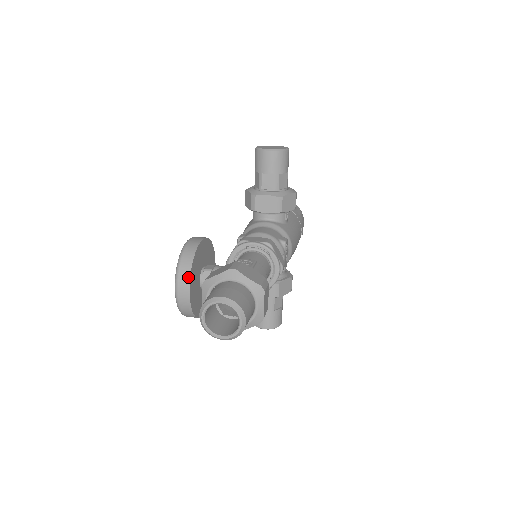
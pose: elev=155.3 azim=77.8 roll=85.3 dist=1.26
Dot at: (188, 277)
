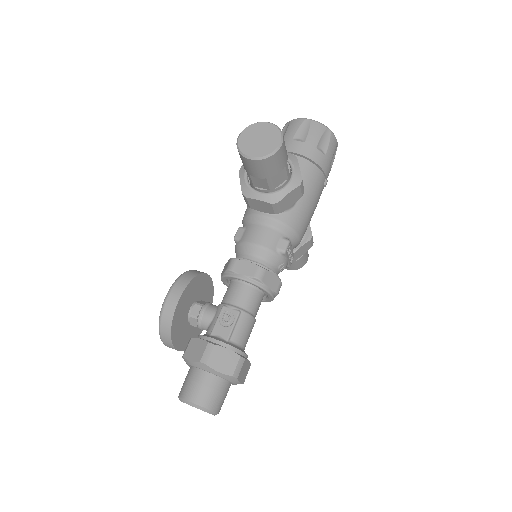
Dot at: (170, 342)
